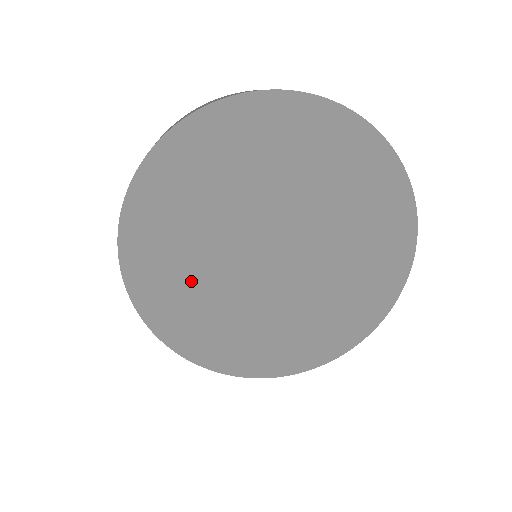
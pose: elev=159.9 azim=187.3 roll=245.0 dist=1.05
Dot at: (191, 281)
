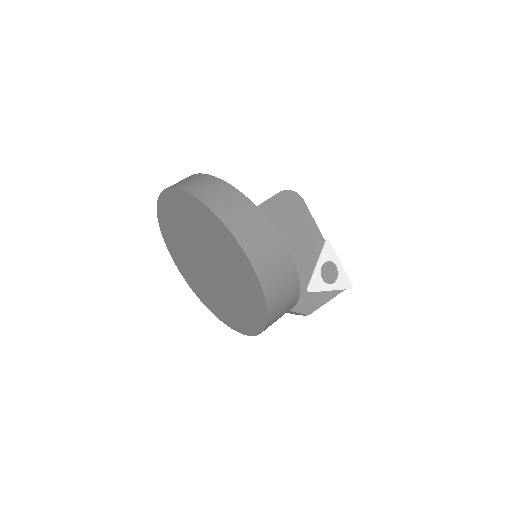
Dot at: (190, 269)
